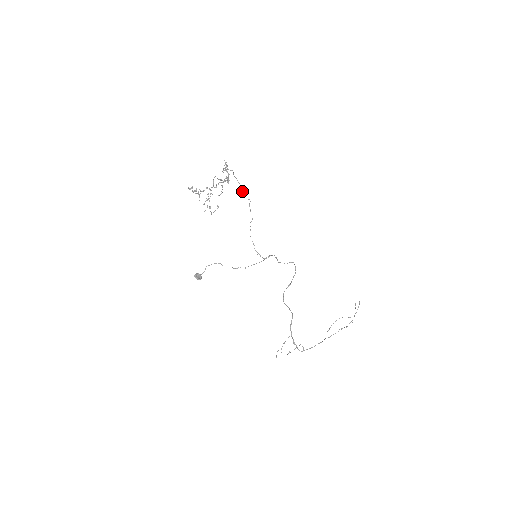
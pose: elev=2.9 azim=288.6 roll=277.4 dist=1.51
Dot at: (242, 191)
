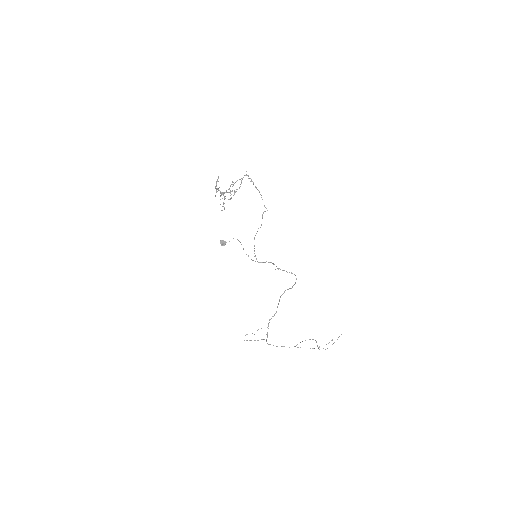
Dot at: (262, 199)
